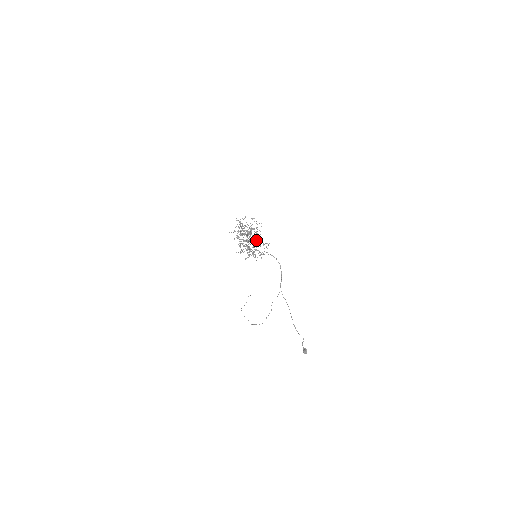
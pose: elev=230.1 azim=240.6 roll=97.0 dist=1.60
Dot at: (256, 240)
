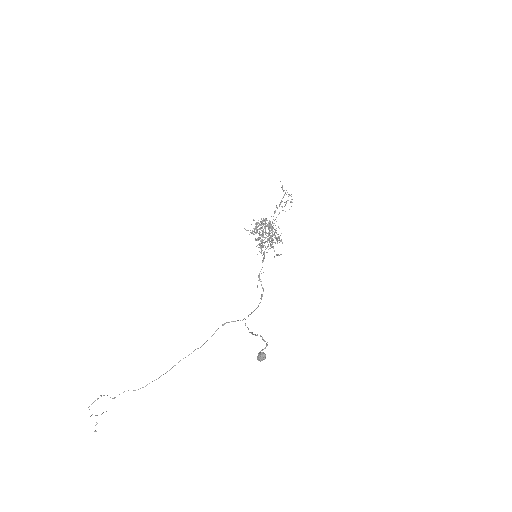
Dot at: (277, 234)
